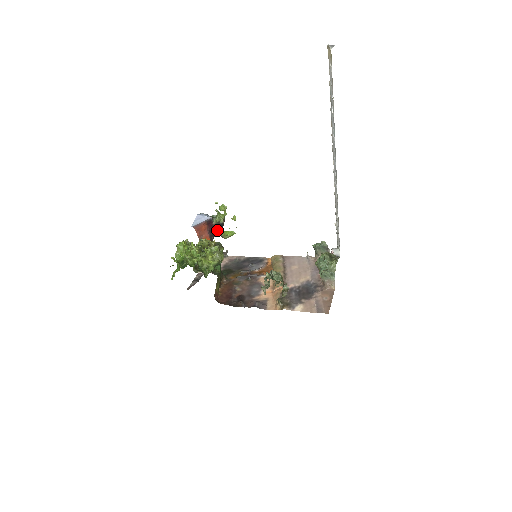
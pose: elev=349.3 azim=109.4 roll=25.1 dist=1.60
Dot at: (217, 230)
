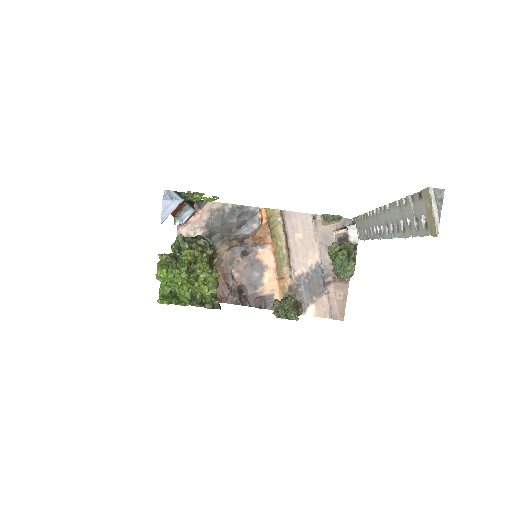
Dot at: occluded
